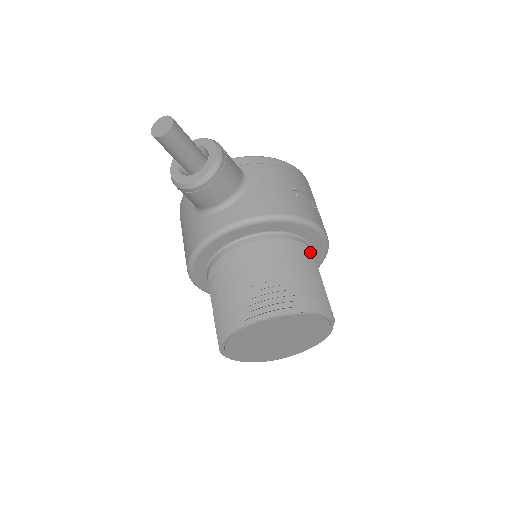
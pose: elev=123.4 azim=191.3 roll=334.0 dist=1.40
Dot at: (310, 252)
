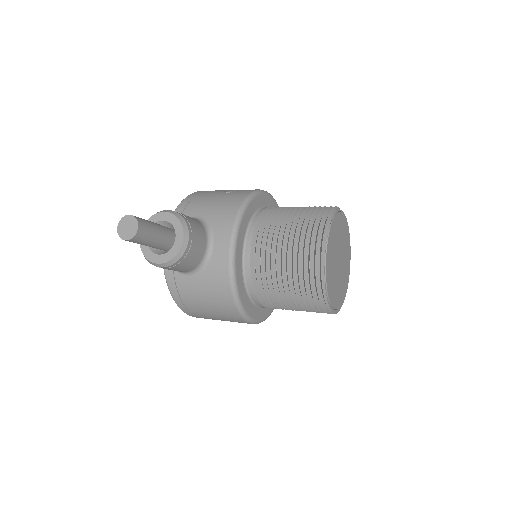
Dot at: occluded
